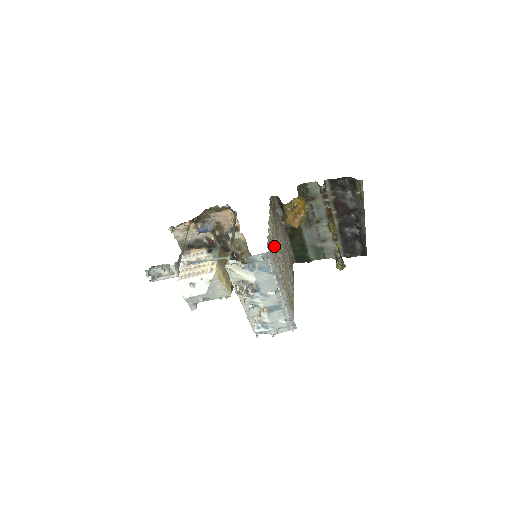
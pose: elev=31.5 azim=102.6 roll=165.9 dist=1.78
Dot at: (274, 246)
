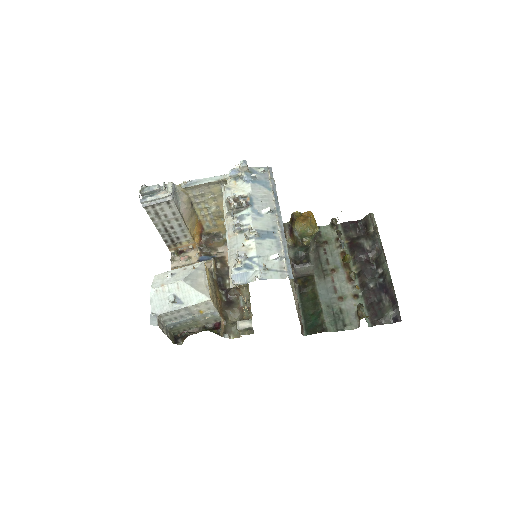
Dot at: occluded
